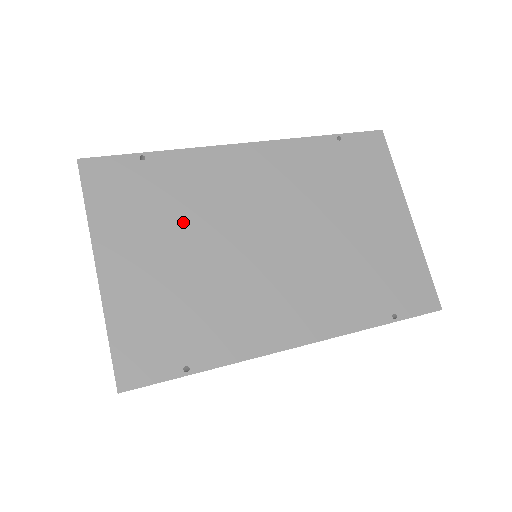
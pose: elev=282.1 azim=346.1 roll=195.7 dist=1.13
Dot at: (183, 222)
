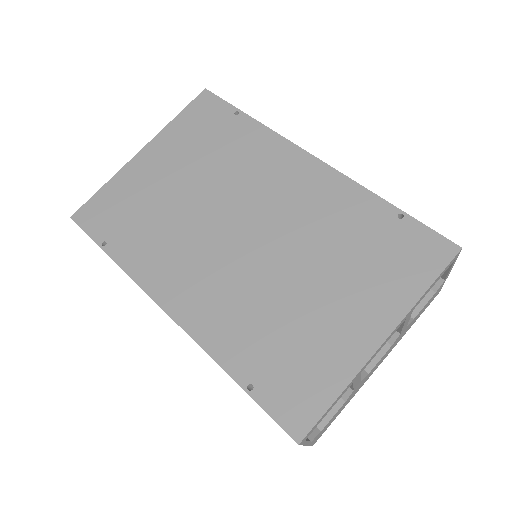
Dot at: (208, 167)
